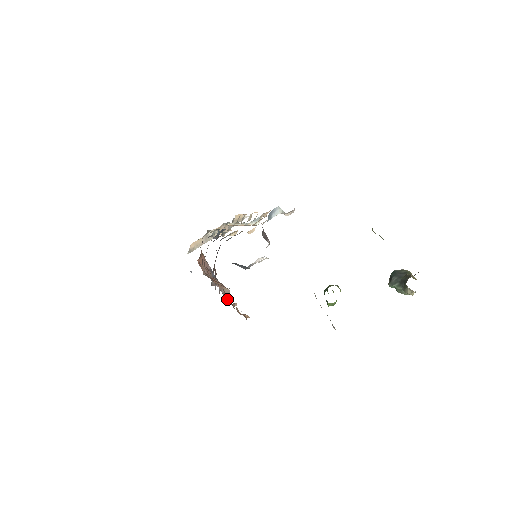
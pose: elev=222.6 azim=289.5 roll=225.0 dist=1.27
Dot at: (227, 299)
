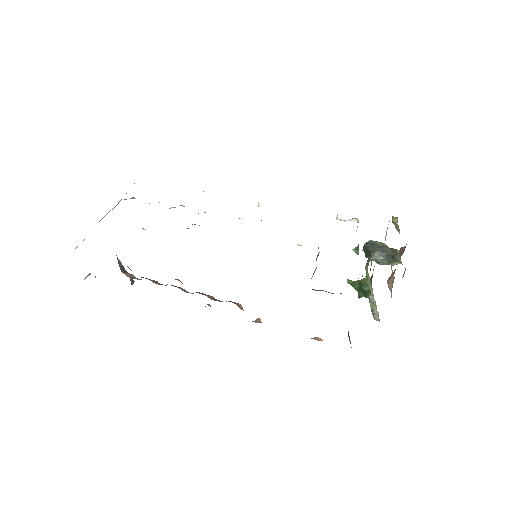
Dot at: occluded
